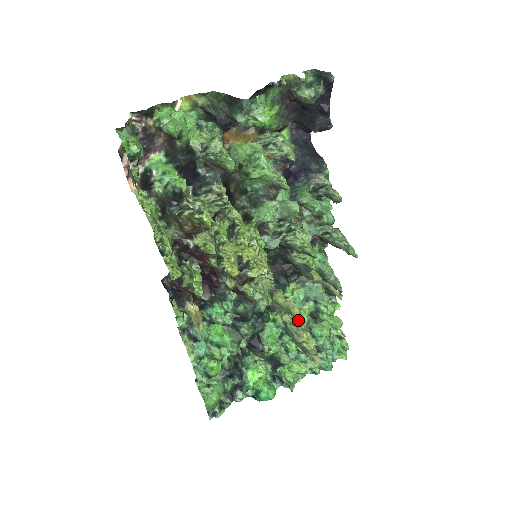
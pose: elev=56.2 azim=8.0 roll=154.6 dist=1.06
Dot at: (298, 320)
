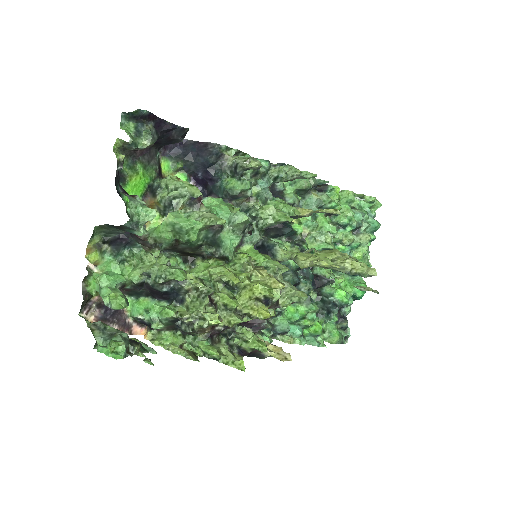
Dot at: occluded
